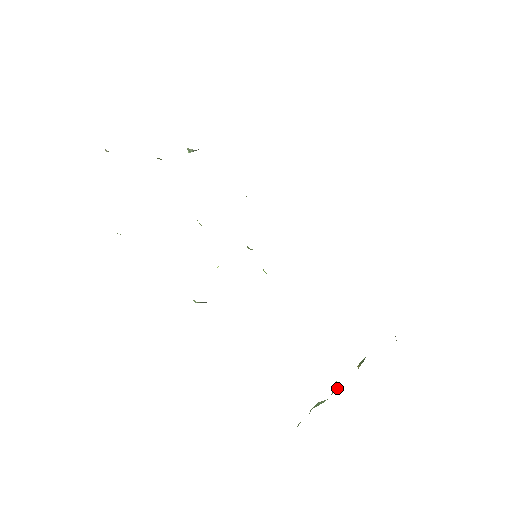
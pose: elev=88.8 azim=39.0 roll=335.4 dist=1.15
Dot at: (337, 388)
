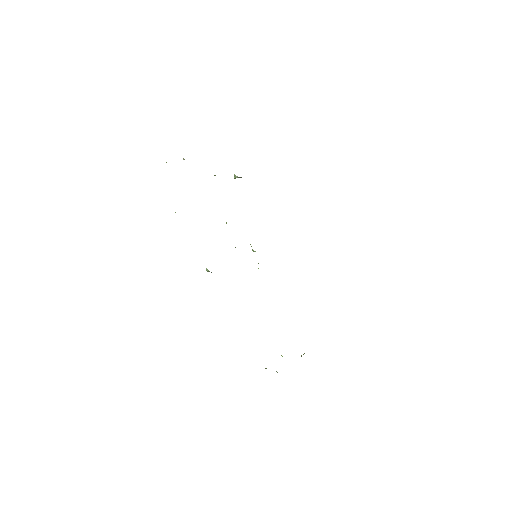
Dot at: occluded
